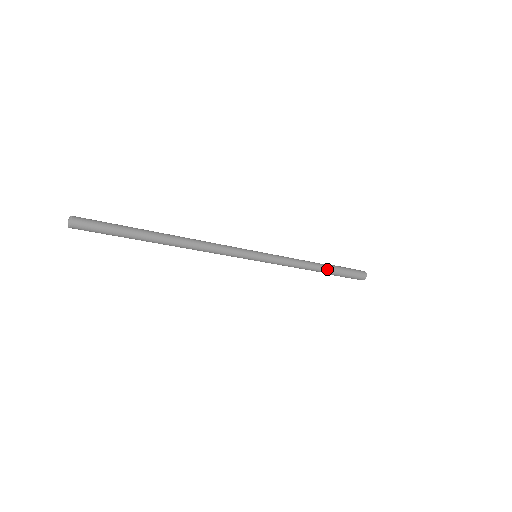
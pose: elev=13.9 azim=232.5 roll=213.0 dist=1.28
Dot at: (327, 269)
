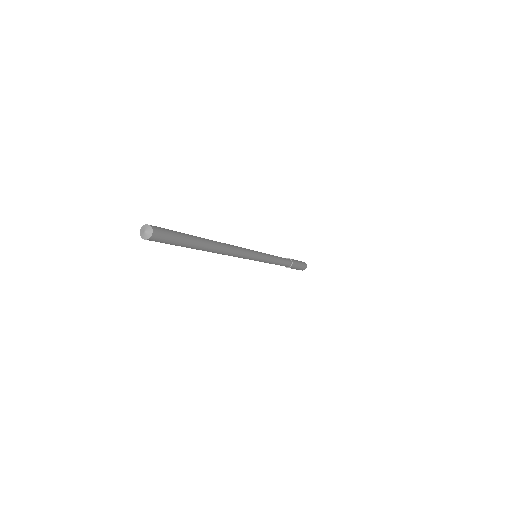
Dot at: (290, 261)
